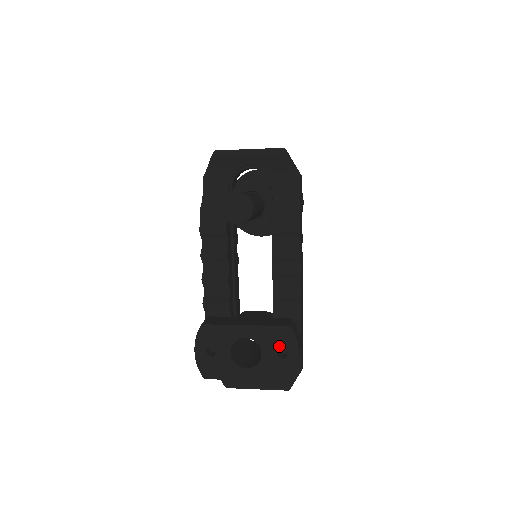
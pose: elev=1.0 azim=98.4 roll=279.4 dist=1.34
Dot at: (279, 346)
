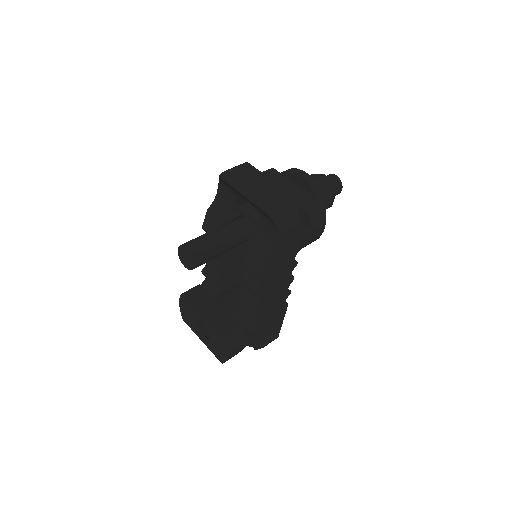
Dot at: (218, 342)
